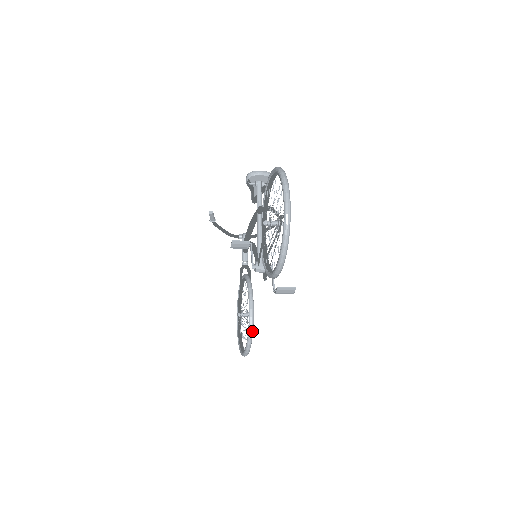
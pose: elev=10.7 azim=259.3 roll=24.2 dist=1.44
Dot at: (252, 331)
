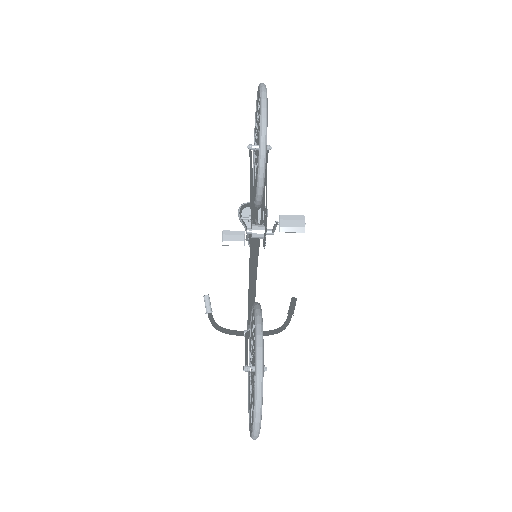
Dot at: (261, 324)
